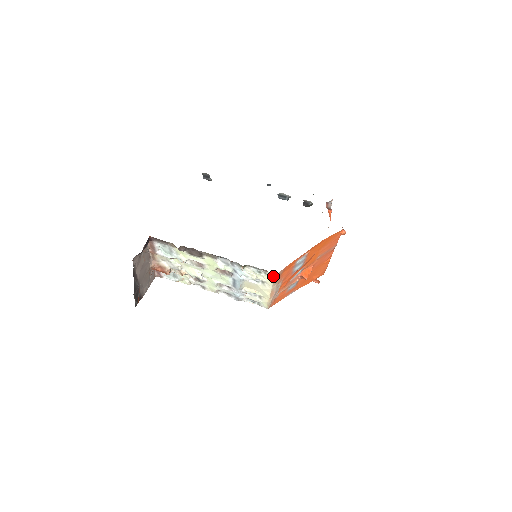
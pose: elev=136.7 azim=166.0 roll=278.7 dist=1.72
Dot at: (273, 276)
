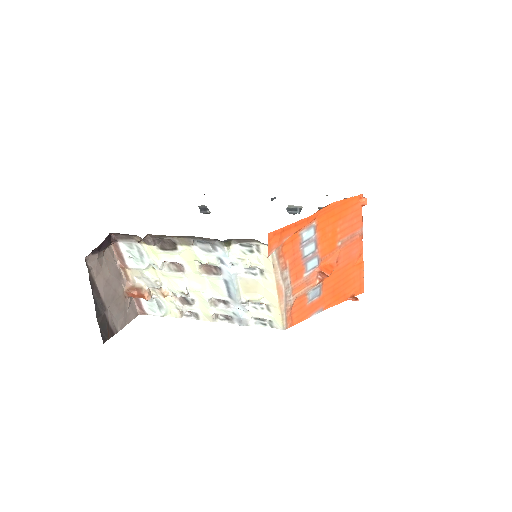
Dot at: occluded
